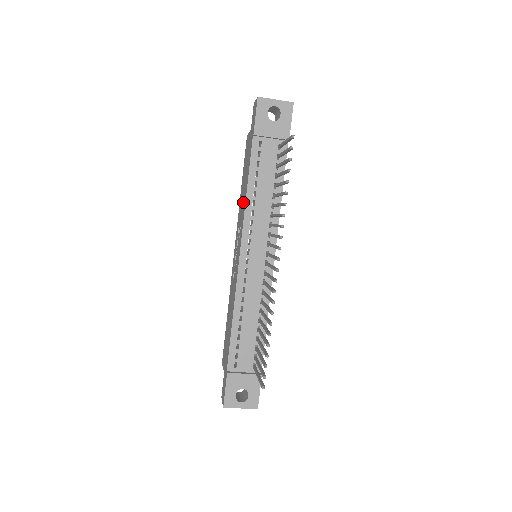
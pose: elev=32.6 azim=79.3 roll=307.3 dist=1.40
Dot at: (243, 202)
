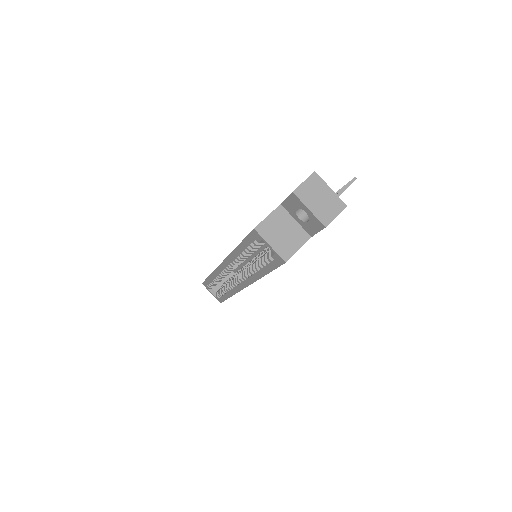
Dot at: occluded
